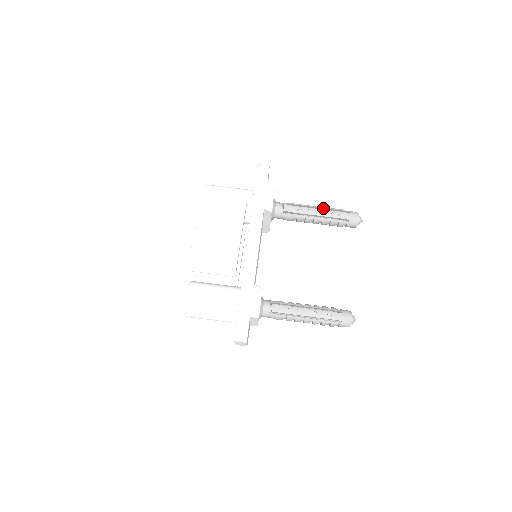
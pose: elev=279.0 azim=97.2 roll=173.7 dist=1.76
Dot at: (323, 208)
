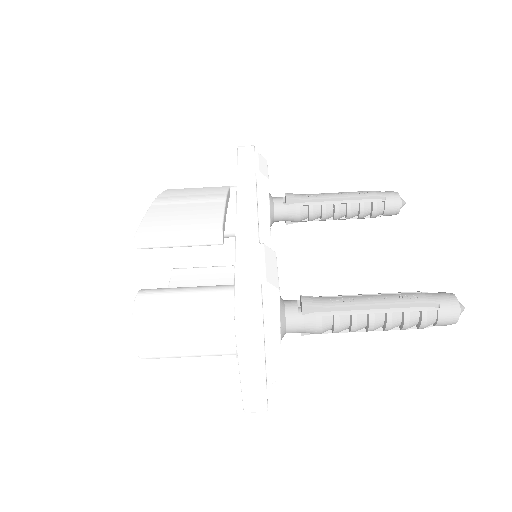
Dot at: occluded
